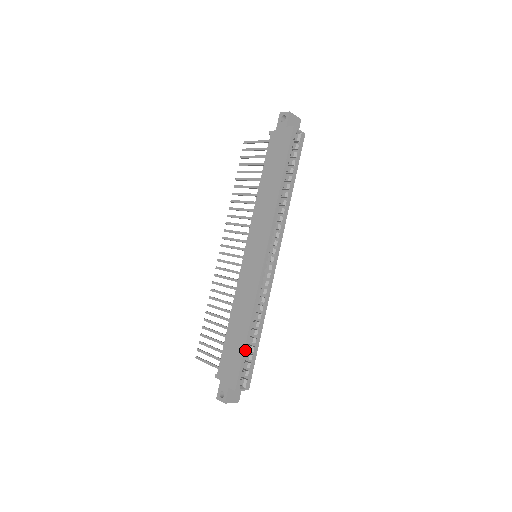
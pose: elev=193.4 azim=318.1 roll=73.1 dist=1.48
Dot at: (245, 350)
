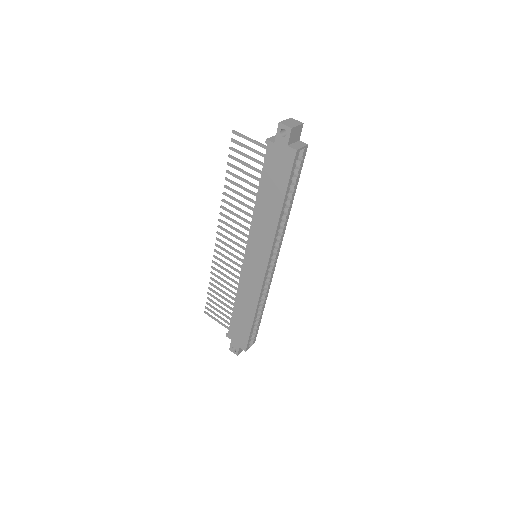
Dot at: (252, 329)
